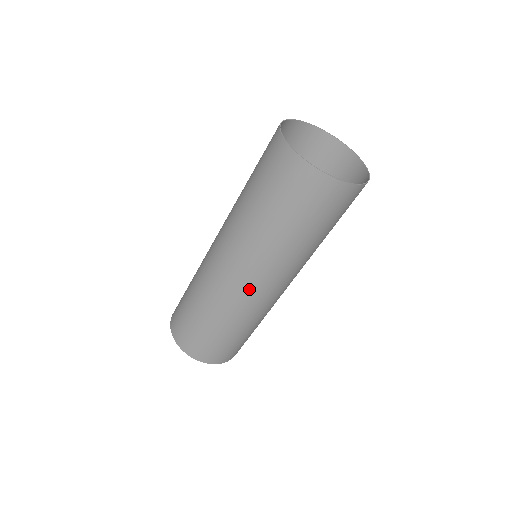
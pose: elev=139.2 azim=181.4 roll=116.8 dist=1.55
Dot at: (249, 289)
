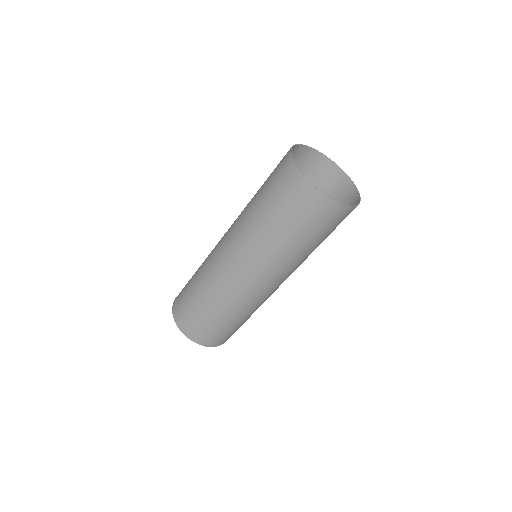
Dot at: (273, 289)
